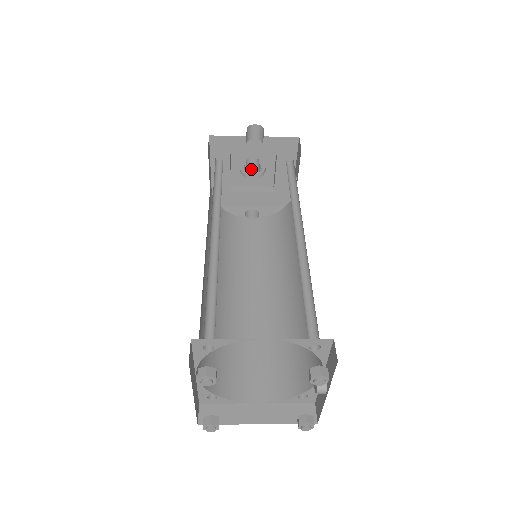
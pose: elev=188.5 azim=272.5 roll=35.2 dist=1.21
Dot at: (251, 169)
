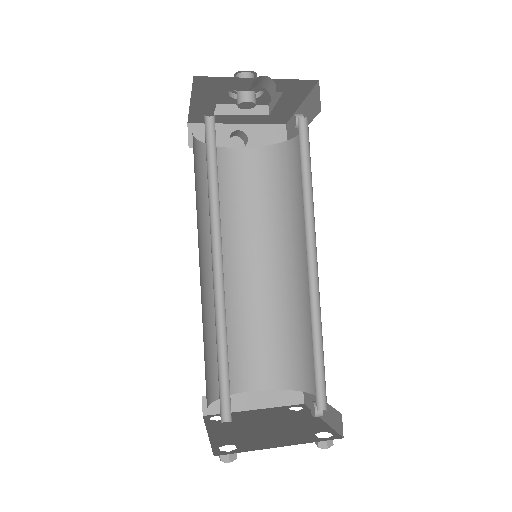
Dot at: (245, 102)
